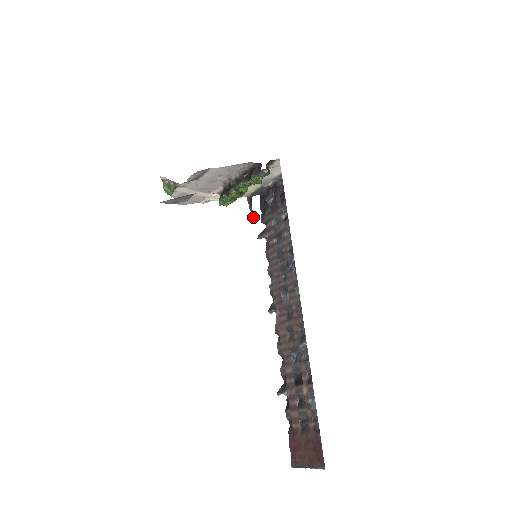
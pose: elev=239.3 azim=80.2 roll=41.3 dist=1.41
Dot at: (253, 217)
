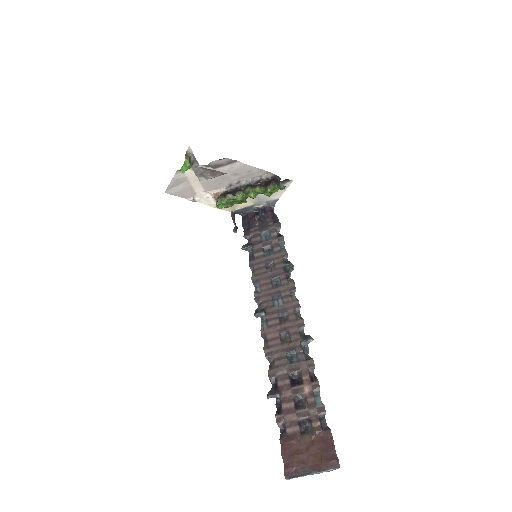
Dot at: occluded
